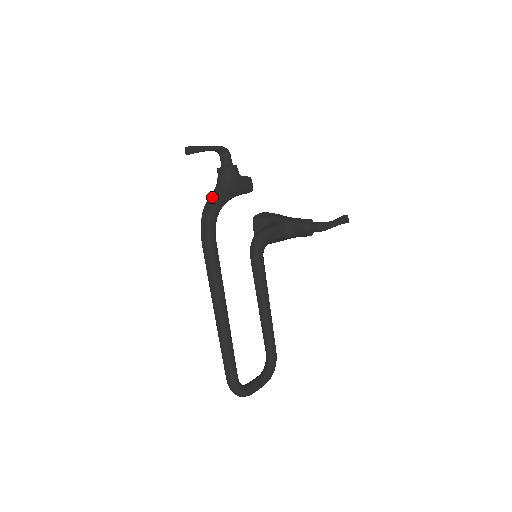
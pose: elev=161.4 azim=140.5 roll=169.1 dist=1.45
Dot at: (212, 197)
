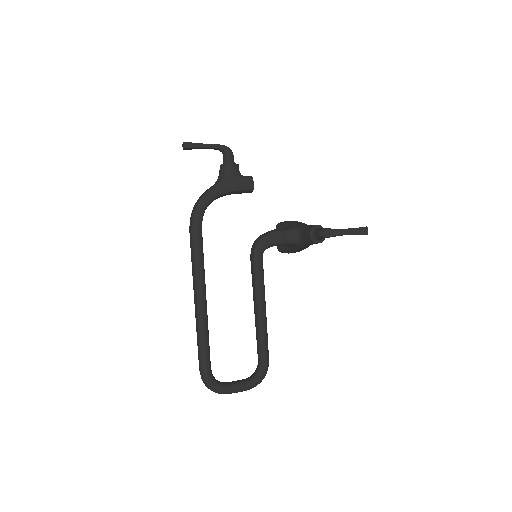
Dot at: (206, 190)
